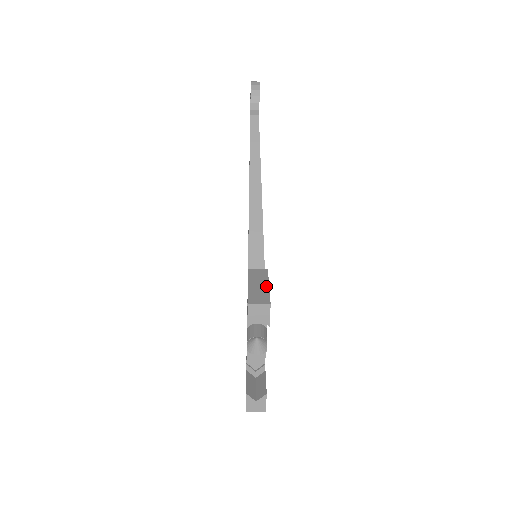
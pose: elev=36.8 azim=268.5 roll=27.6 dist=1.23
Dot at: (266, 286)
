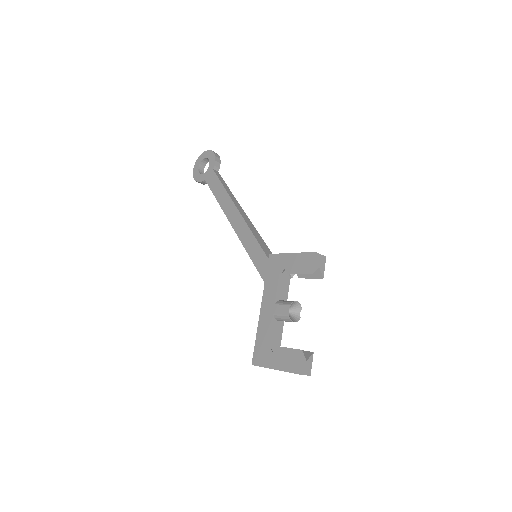
Dot at: occluded
